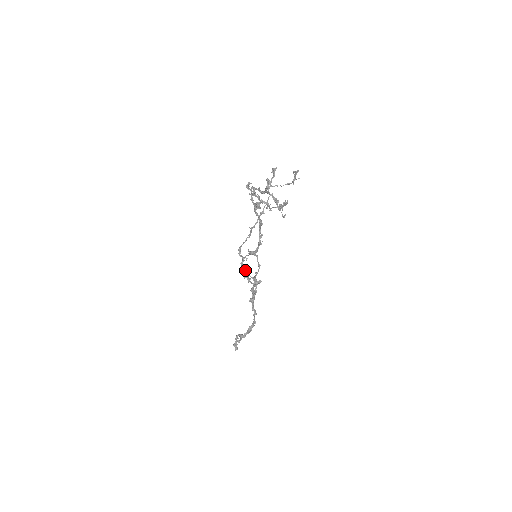
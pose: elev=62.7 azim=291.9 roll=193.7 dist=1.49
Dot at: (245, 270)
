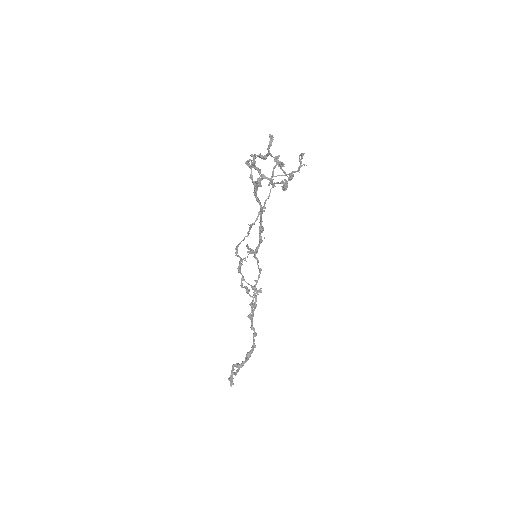
Dot at: (243, 277)
